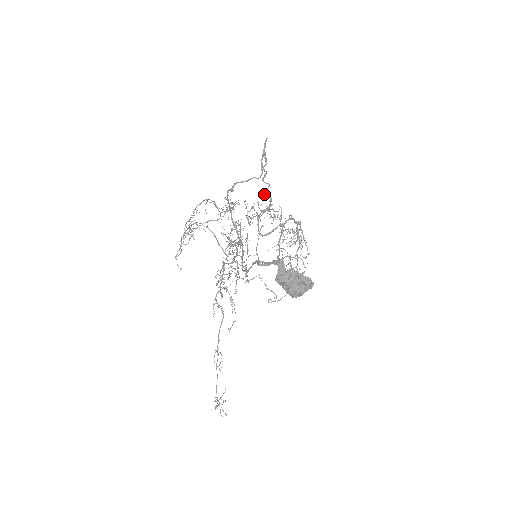
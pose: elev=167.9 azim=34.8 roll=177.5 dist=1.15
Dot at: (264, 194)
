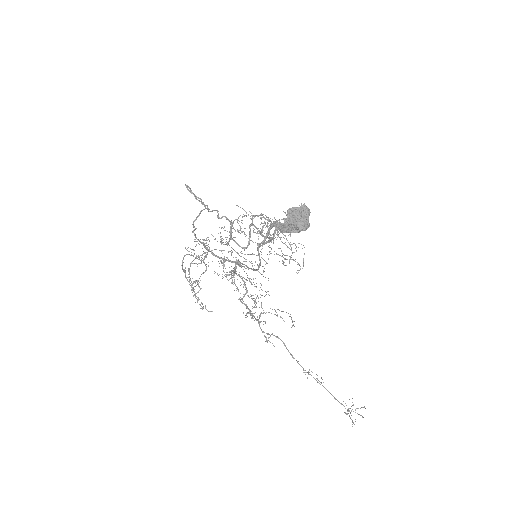
Dot at: occluded
